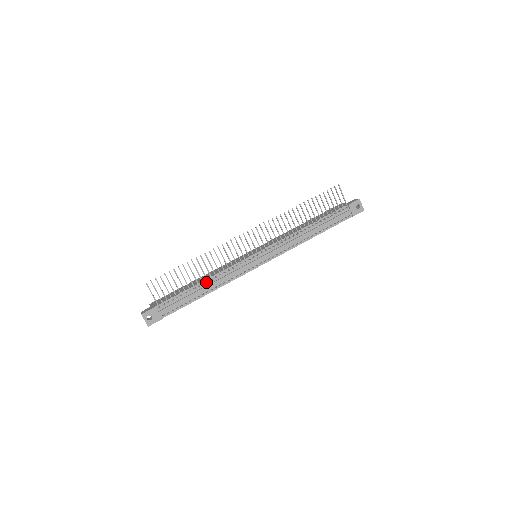
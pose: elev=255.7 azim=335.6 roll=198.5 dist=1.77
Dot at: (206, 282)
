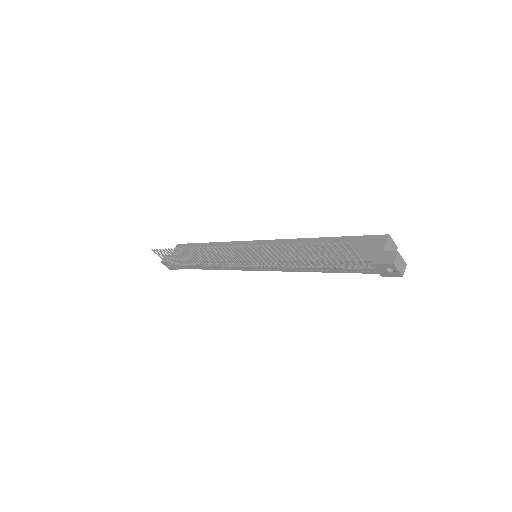
Dot at: occluded
